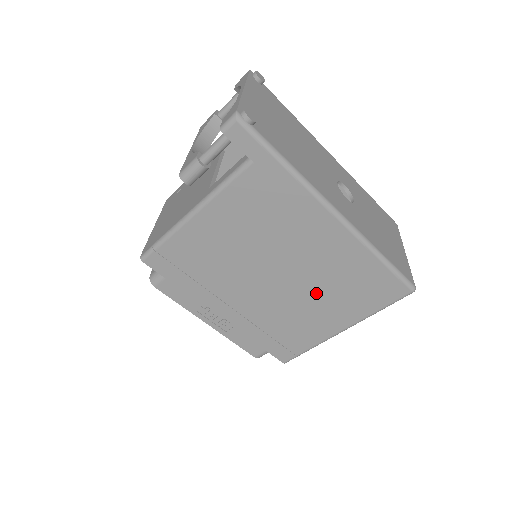
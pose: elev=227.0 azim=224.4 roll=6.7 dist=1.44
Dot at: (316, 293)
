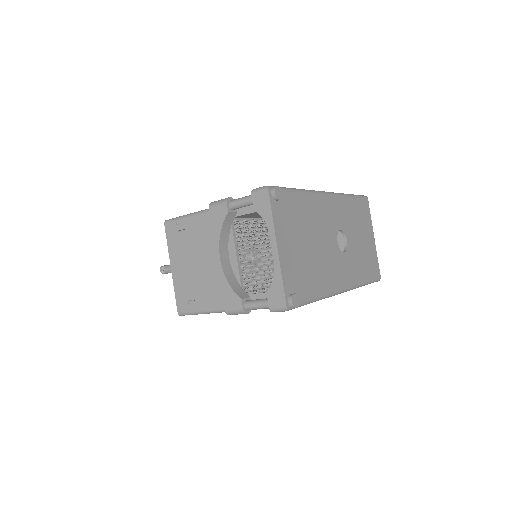
Dot at: occluded
